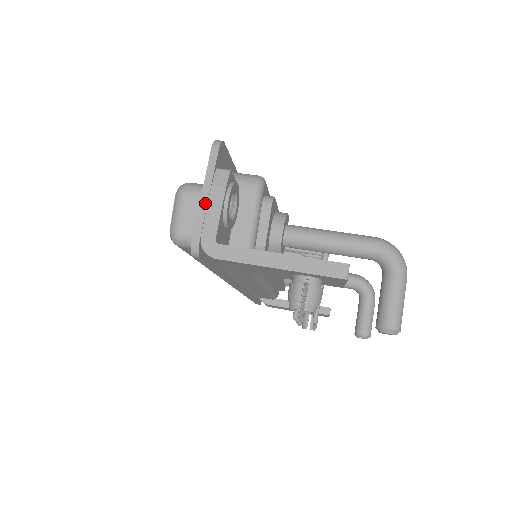
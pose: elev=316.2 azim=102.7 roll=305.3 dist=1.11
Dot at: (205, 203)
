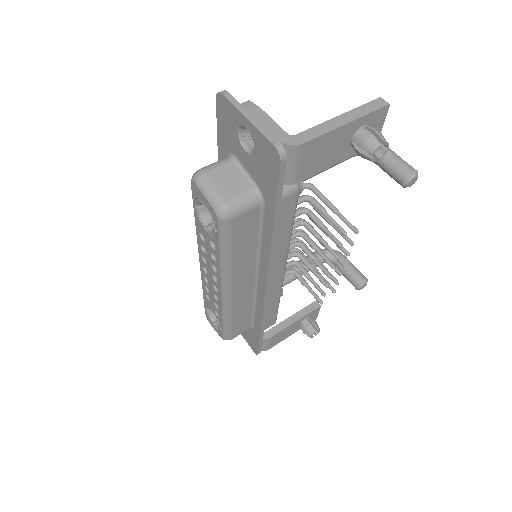
Dot at: (256, 121)
